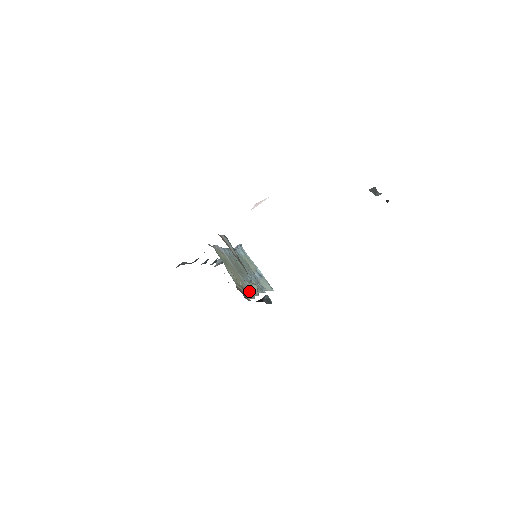
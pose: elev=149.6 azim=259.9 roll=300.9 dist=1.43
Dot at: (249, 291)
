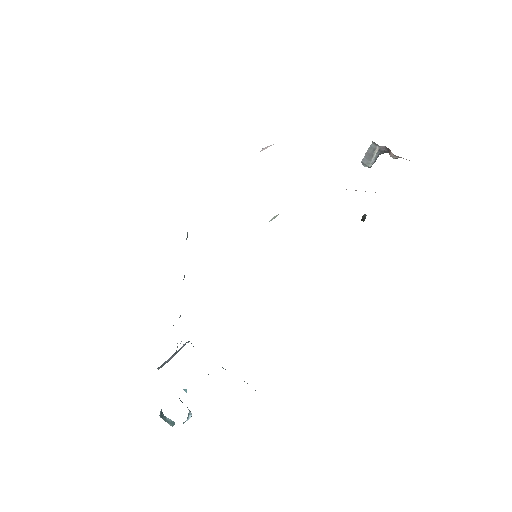
Dot at: occluded
